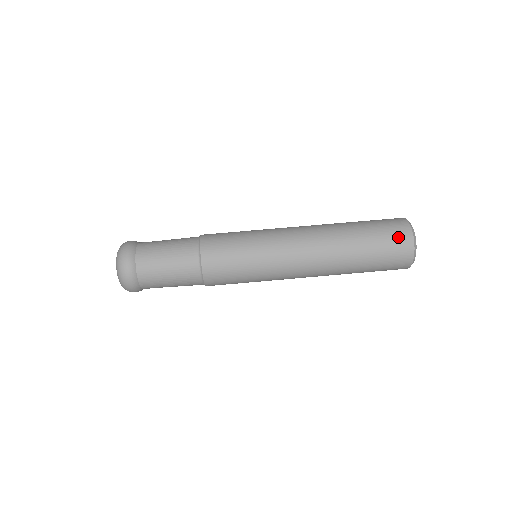
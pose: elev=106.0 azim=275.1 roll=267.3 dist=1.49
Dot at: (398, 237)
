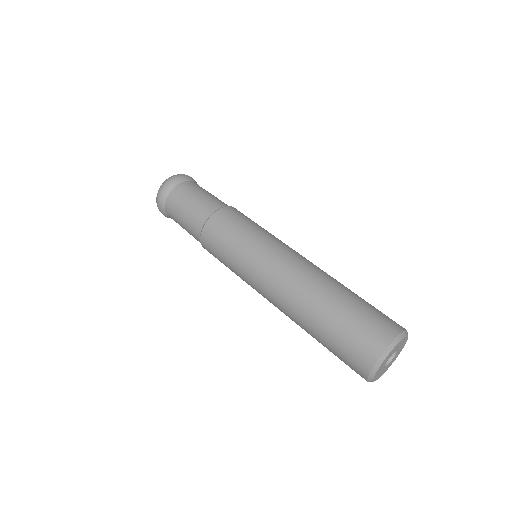
Dot at: (360, 351)
